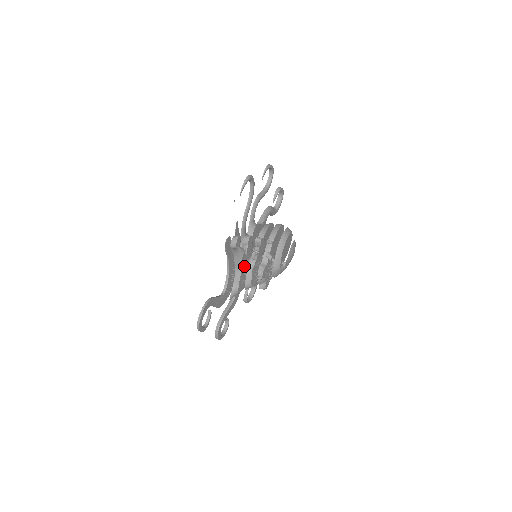
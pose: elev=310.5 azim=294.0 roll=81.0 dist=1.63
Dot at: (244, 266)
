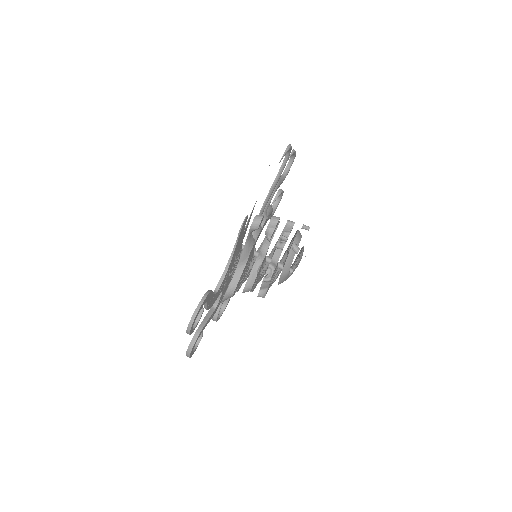
Dot at: (247, 262)
